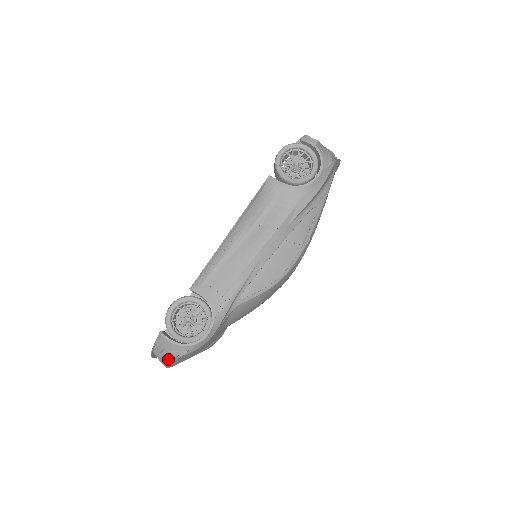
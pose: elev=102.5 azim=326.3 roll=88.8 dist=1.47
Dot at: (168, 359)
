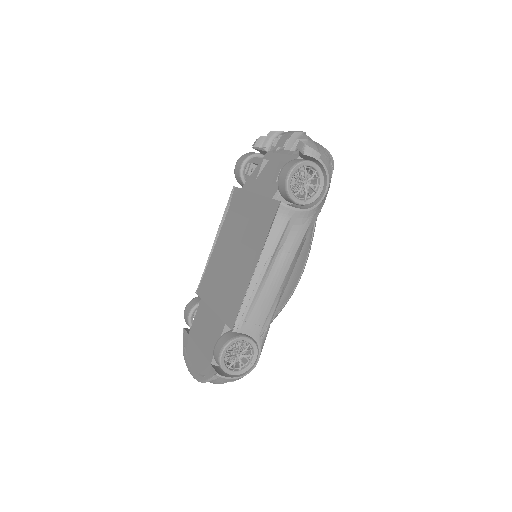
Dot at: occluded
